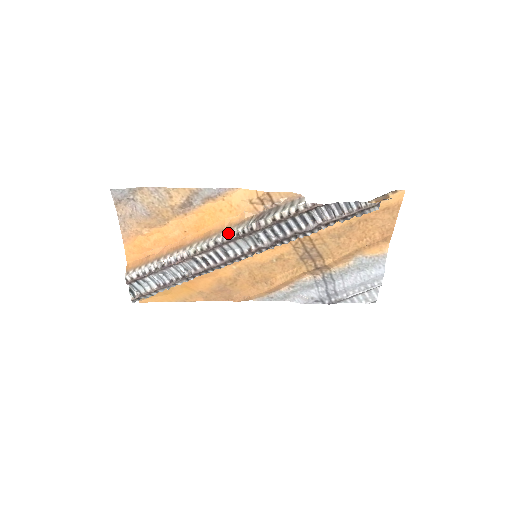
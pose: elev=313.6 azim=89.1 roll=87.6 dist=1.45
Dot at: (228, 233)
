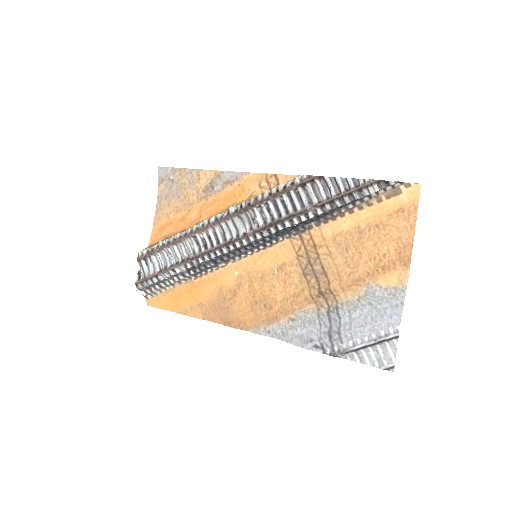
Dot at: (229, 208)
